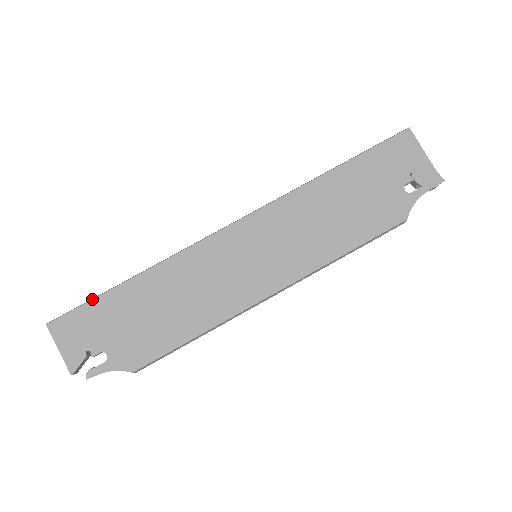
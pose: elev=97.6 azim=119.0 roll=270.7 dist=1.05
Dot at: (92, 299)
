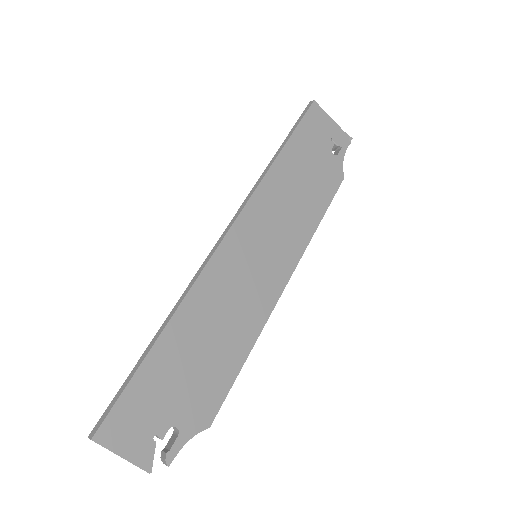
Dot at: (130, 380)
